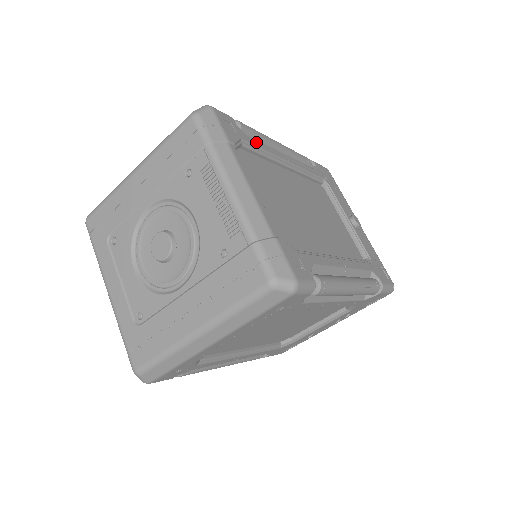
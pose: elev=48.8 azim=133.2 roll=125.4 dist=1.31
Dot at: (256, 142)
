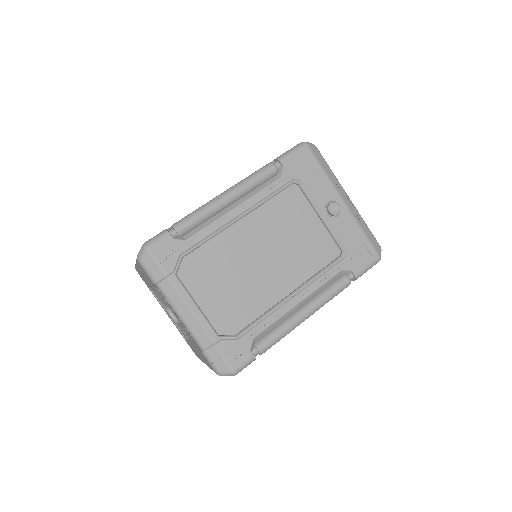
Dot at: (197, 236)
